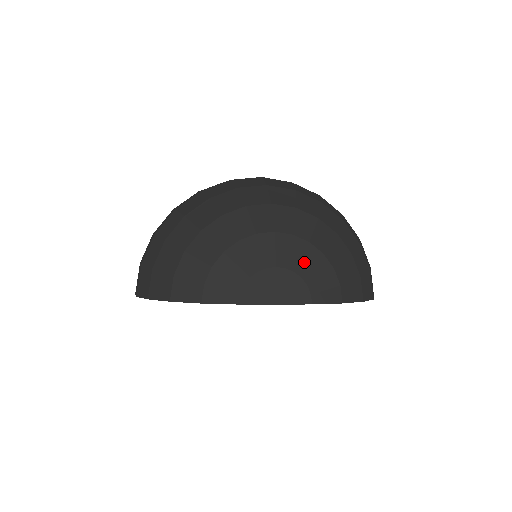
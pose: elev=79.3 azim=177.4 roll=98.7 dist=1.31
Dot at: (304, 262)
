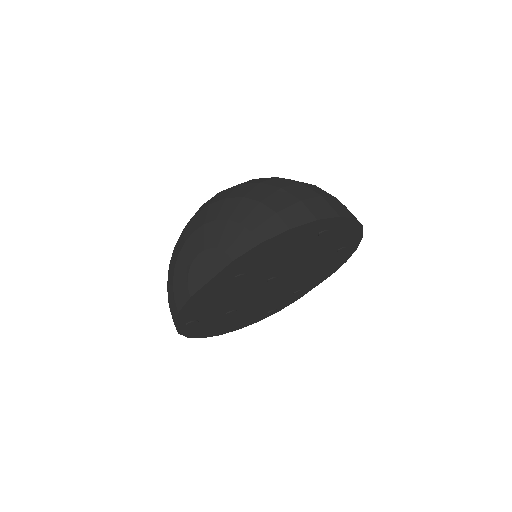
Dot at: (216, 236)
